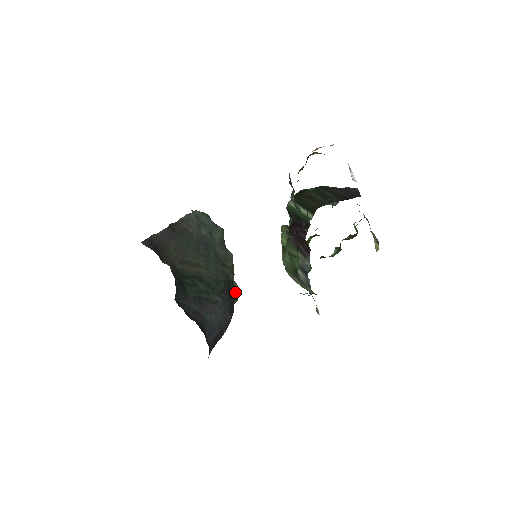
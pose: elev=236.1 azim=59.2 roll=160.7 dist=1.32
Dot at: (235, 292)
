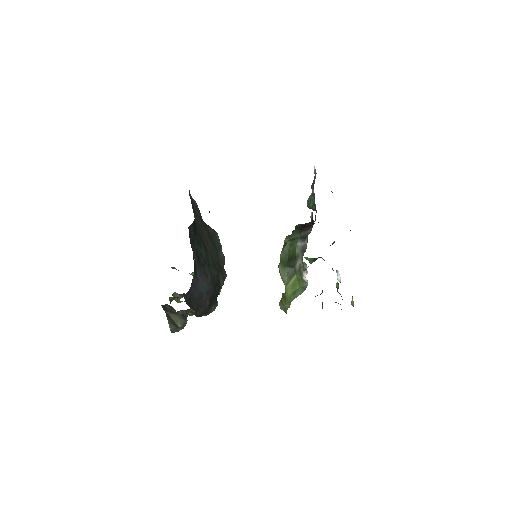
Dot at: occluded
